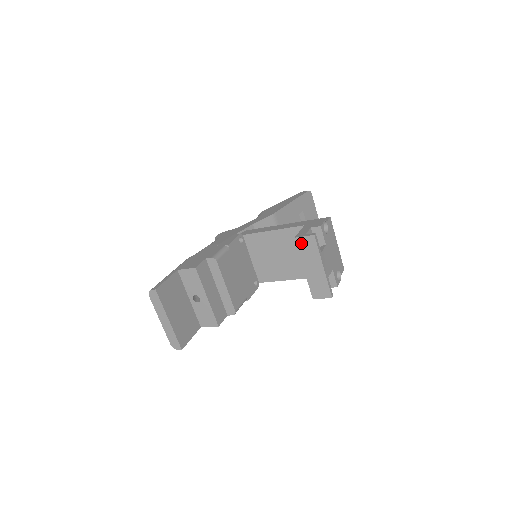
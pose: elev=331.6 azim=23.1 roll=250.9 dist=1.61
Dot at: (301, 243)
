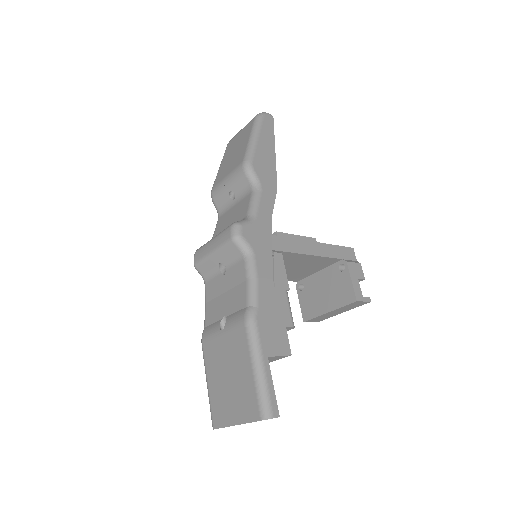
Dot at: (355, 304)
